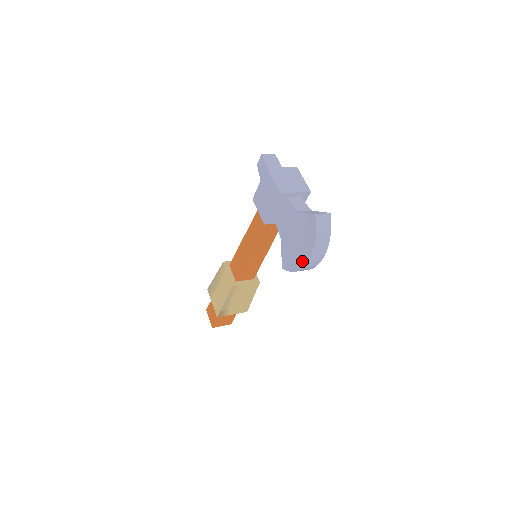
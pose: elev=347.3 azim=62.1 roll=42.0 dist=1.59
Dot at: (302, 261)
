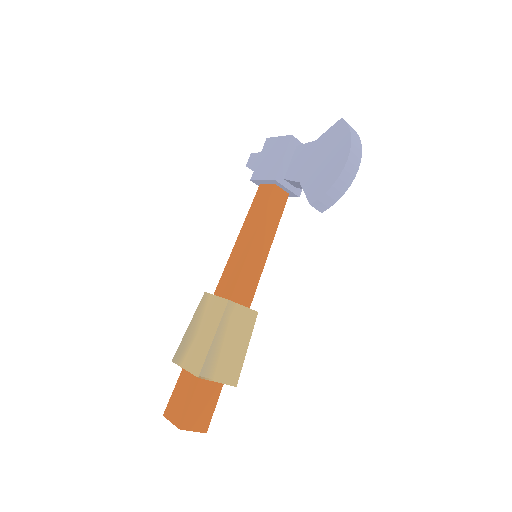
Dot at: (340, 165)
